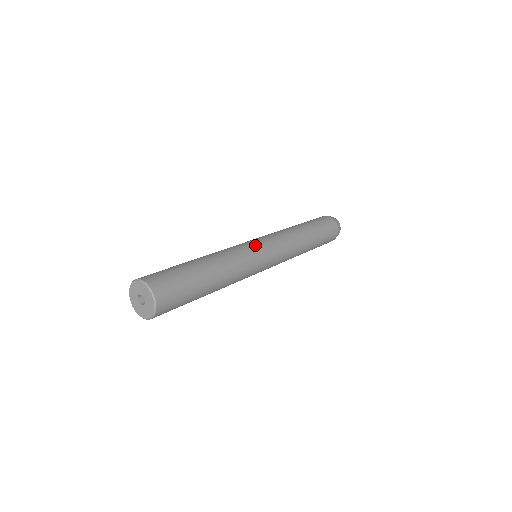
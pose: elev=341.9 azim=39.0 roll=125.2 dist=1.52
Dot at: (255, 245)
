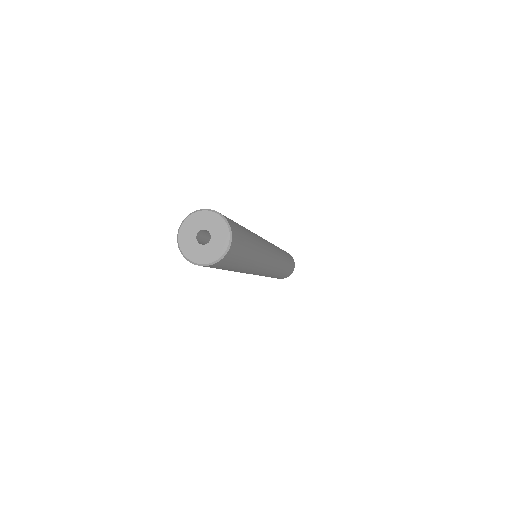
Dot at: occluded
